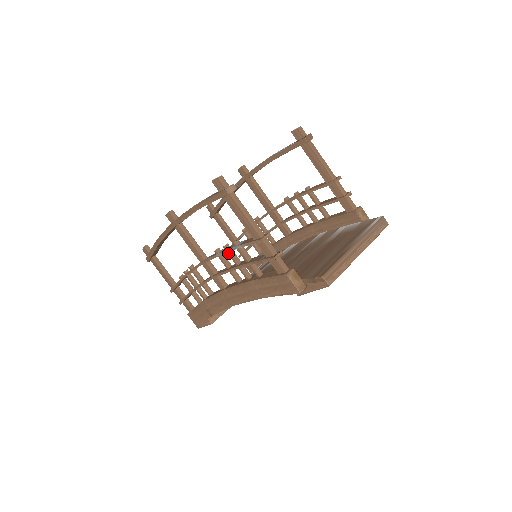
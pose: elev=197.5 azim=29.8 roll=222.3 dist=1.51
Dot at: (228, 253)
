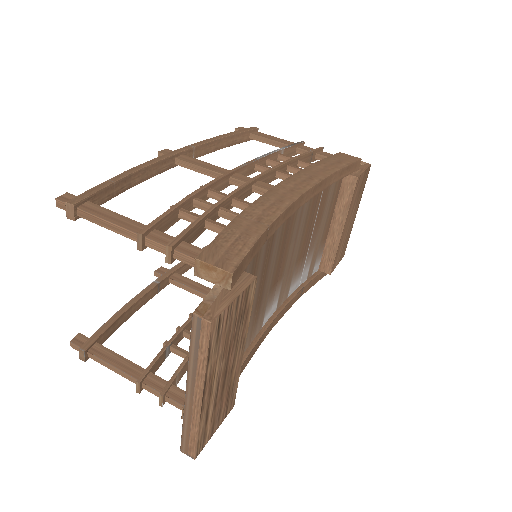
Dot at: (185, 336)
